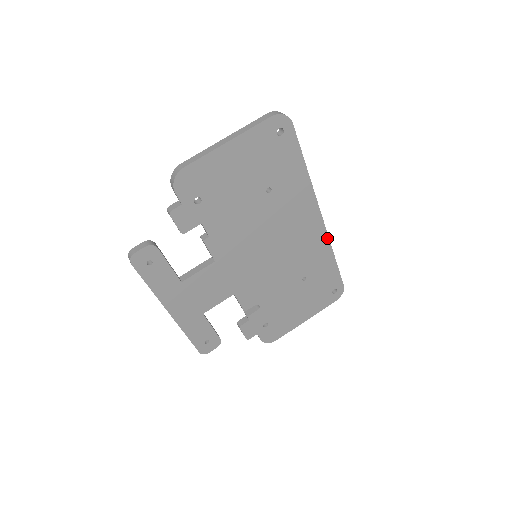
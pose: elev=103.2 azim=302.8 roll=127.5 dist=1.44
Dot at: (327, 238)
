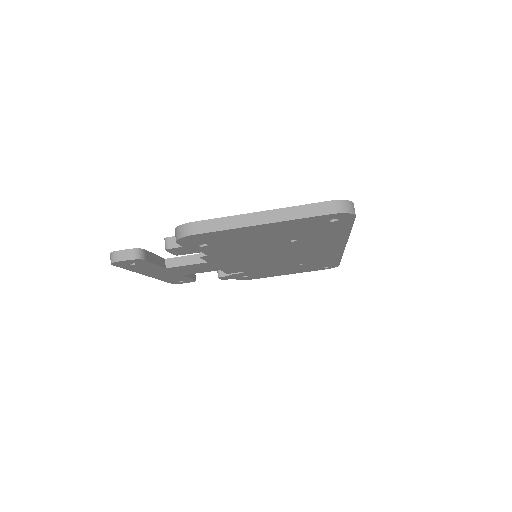
Dot at: (341, 253)
